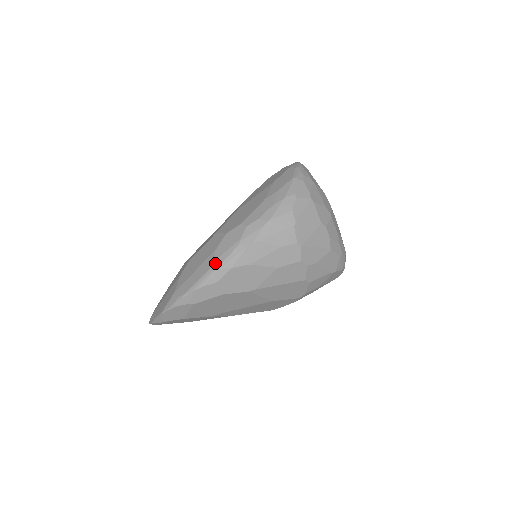
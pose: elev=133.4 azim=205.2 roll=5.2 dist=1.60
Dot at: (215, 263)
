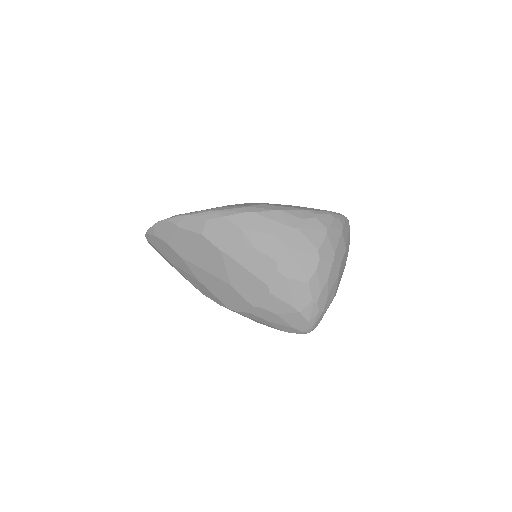
Dot at: (218, 208)
